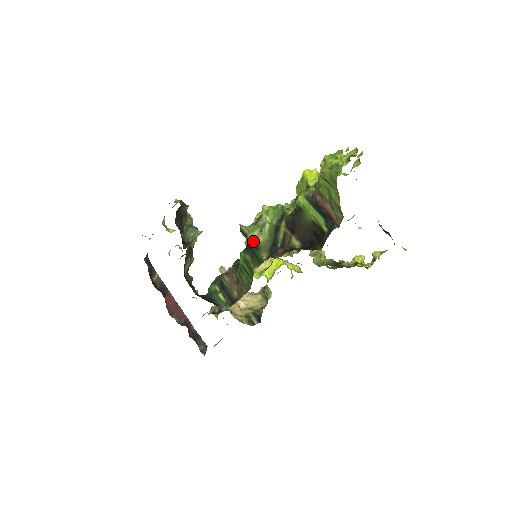
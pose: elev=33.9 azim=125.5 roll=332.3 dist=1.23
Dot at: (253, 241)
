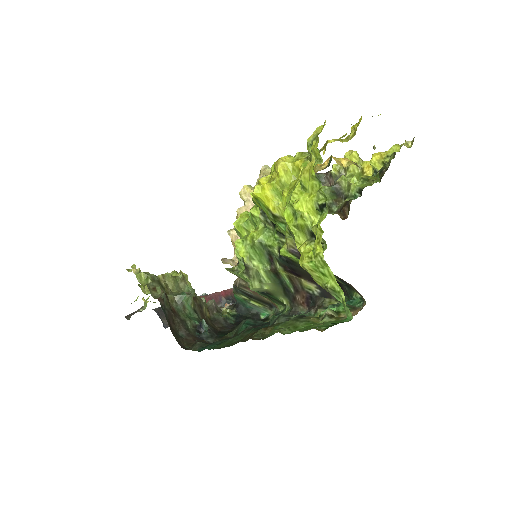
Dot at: (260, 291)
